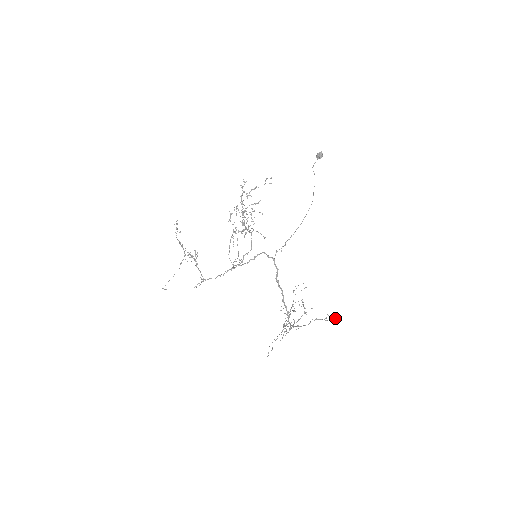
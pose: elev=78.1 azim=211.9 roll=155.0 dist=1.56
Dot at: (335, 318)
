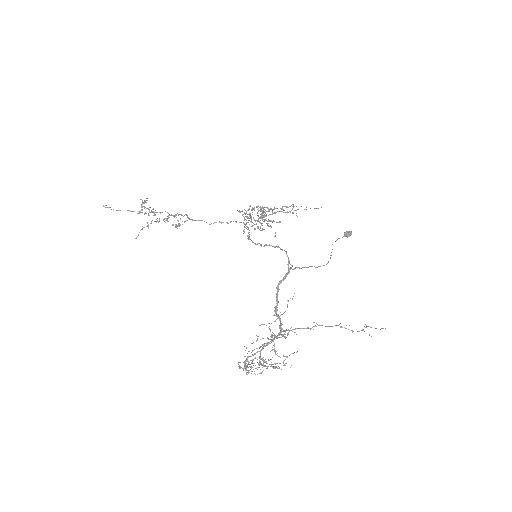
Dot at: (382, 328)
